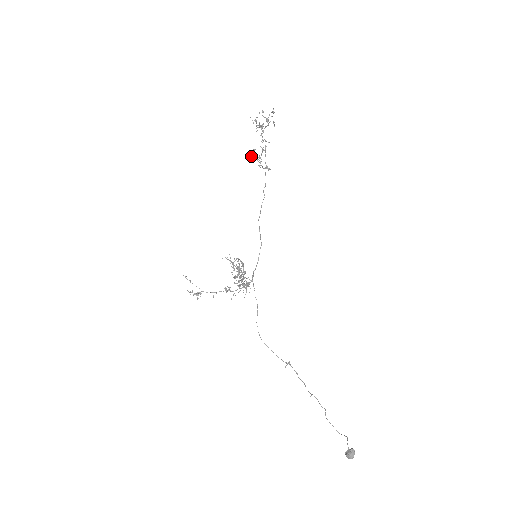
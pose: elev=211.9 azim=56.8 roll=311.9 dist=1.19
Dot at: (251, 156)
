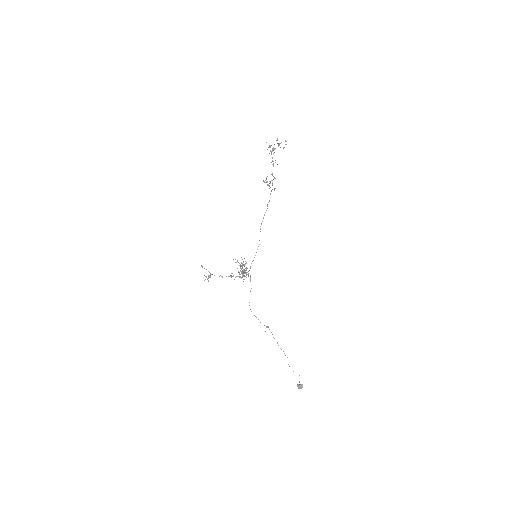
Dot at: (264, 181)
